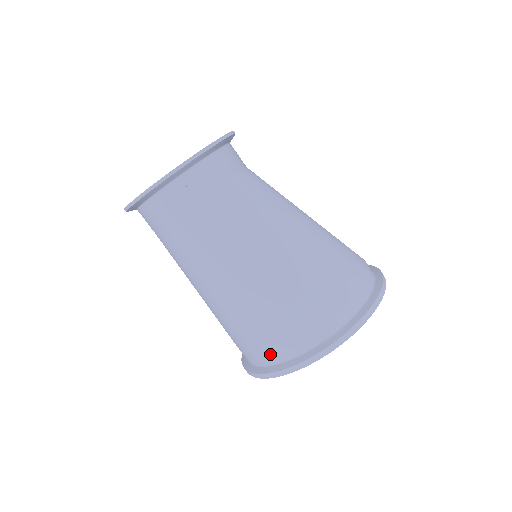
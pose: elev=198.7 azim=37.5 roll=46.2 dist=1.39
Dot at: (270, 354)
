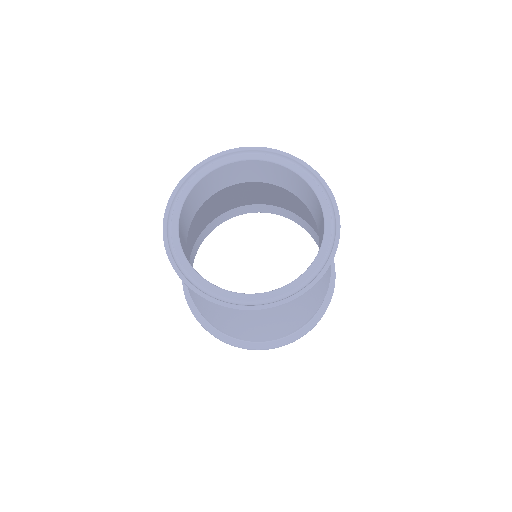
Dot at: (272, 339)
